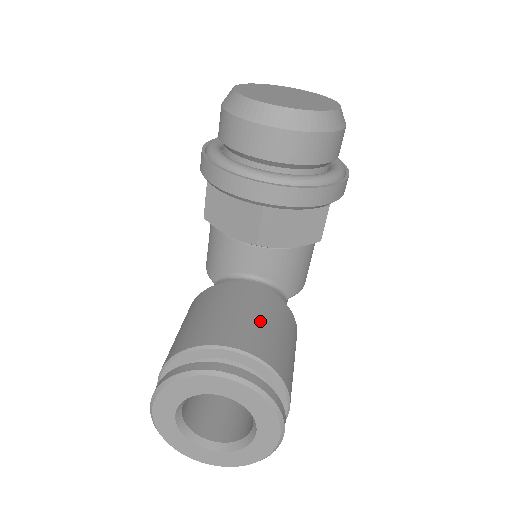
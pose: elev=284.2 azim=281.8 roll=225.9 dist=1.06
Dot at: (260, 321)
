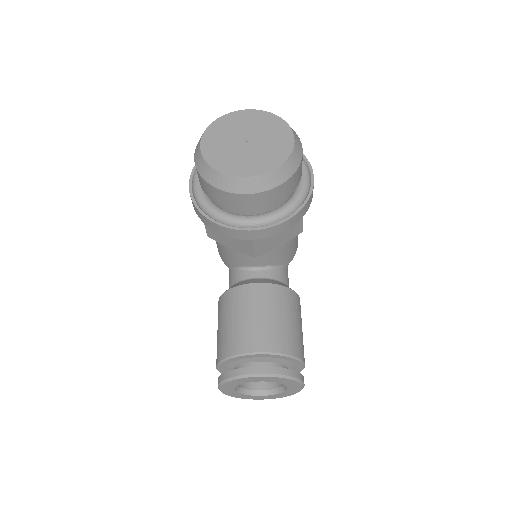
Dot at: (272, 319)
